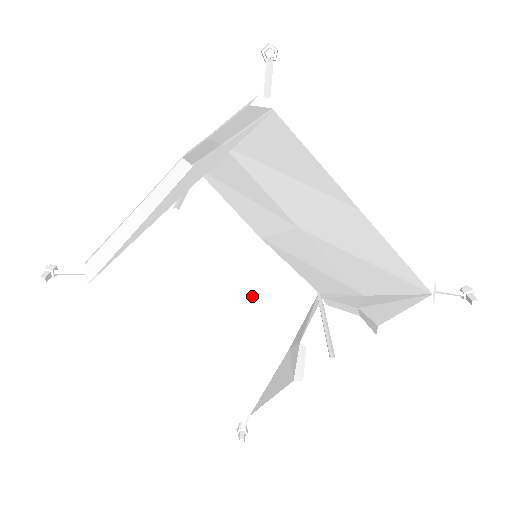
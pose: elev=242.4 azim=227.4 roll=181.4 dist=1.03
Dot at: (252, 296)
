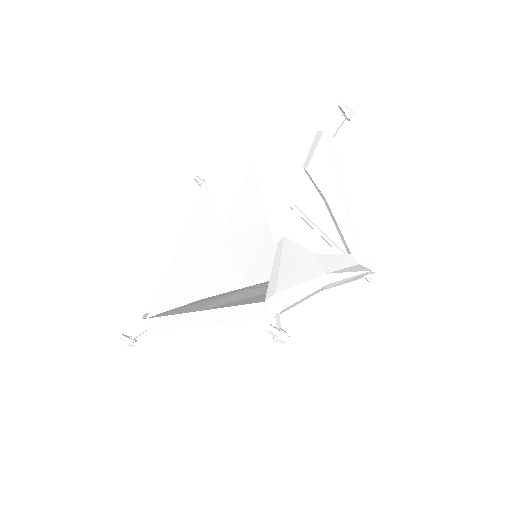
Dot at: occluded
